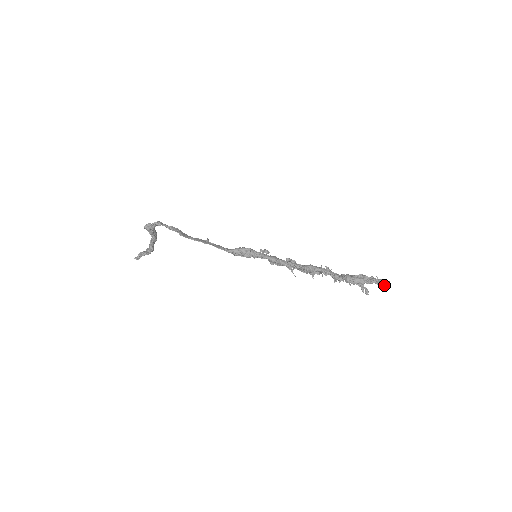
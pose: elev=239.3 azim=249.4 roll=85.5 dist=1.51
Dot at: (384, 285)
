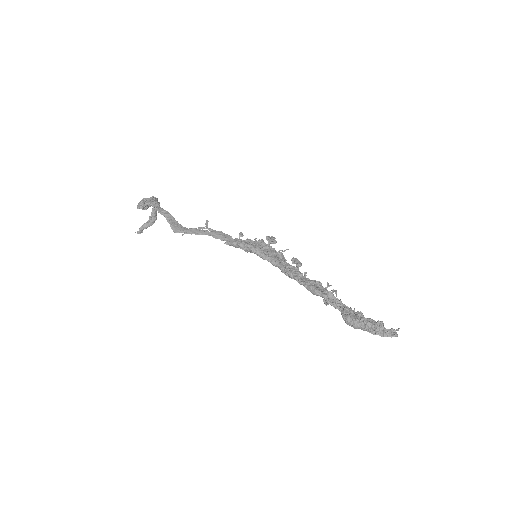
Dot at: (390, 335)
